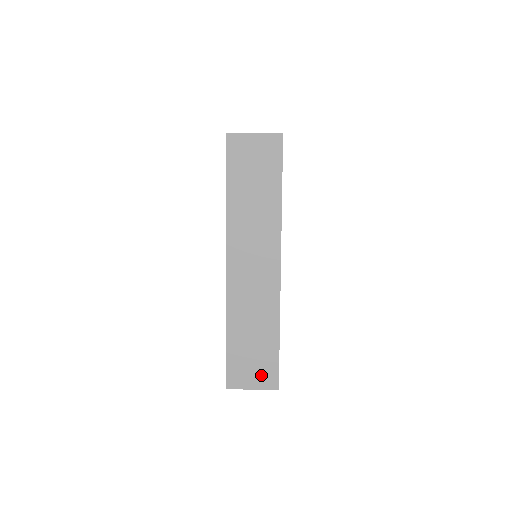
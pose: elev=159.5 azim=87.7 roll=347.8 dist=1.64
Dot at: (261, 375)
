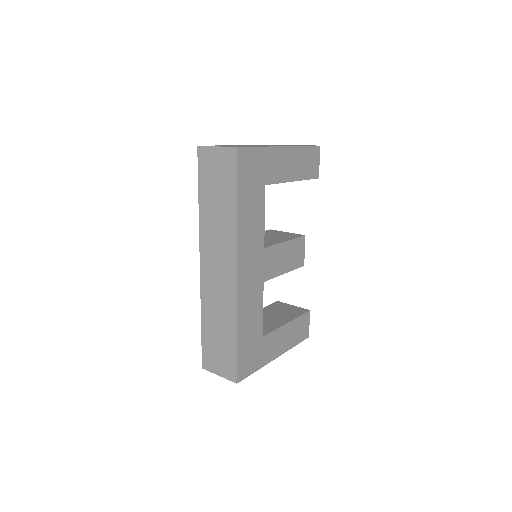
Dot at: (224, 366)
